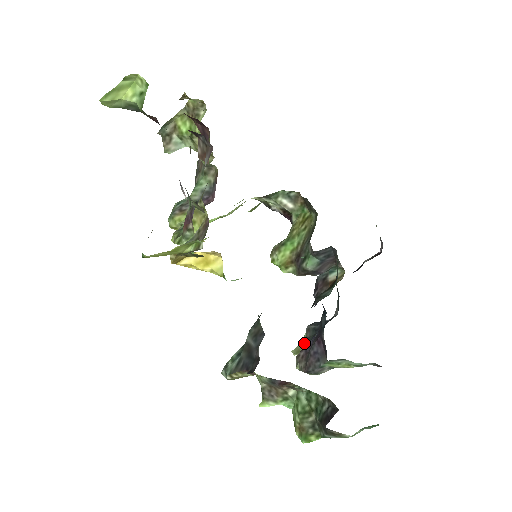
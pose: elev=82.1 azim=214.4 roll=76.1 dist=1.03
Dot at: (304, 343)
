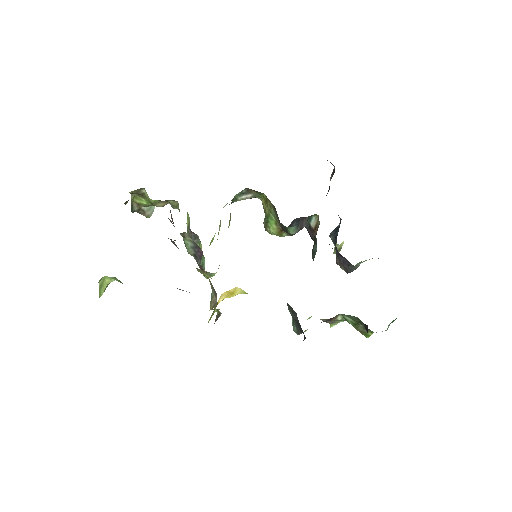
Dot at: (336, 246)
